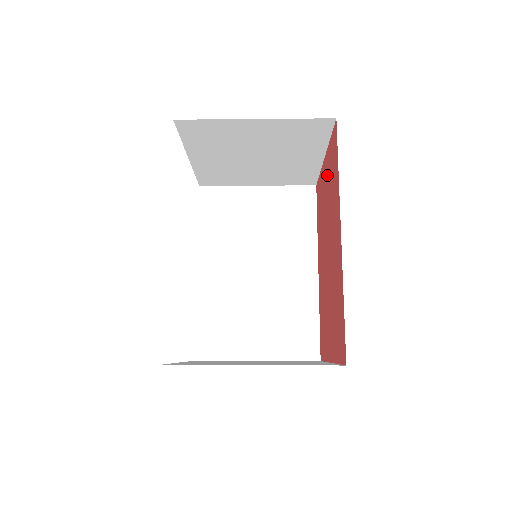
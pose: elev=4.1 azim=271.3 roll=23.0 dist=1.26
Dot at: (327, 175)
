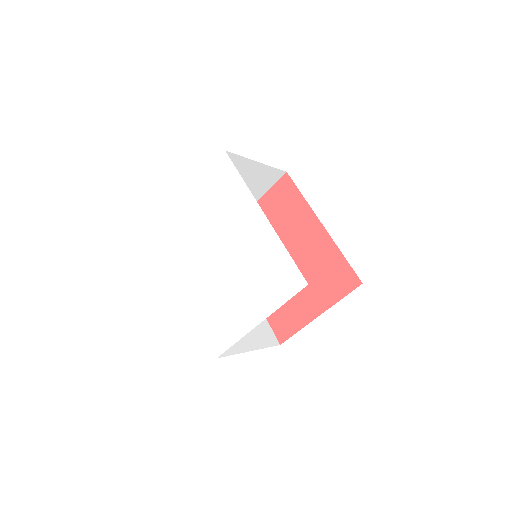
Dot at: (267, 212)
